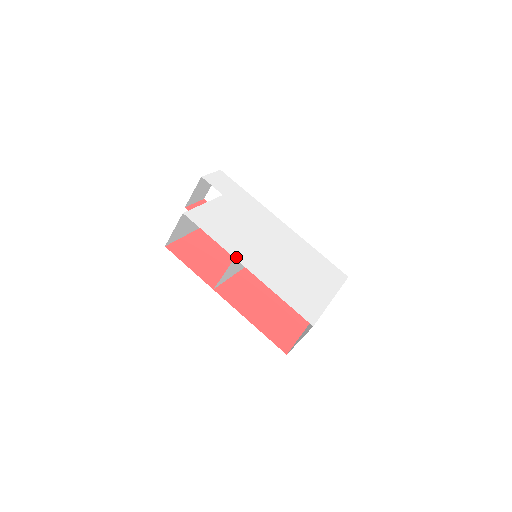
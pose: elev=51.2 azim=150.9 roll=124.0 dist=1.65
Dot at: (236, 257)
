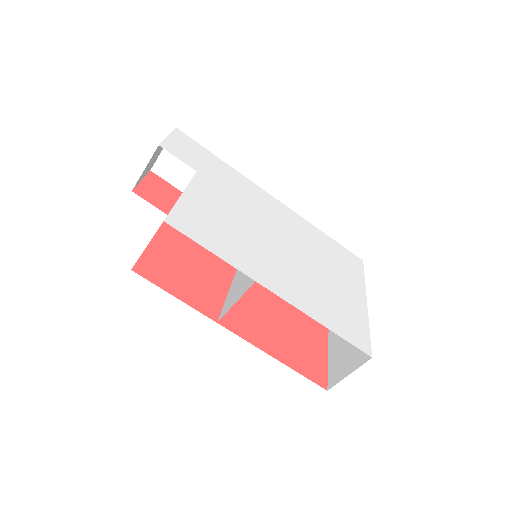
Dot at: (256, 279)
